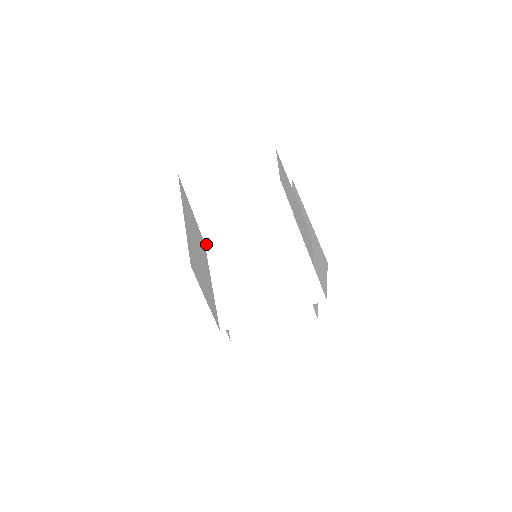
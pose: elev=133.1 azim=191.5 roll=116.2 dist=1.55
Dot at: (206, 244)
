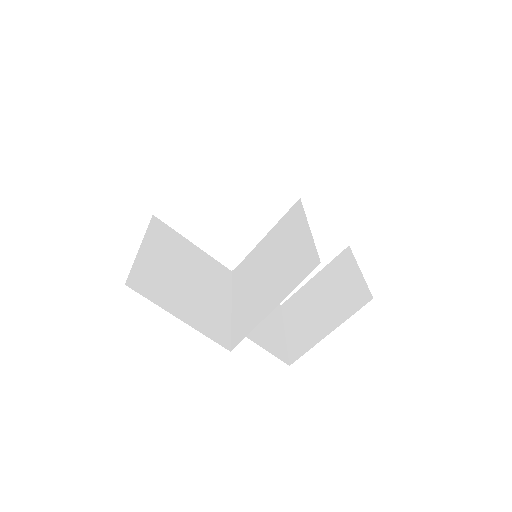
Dot at: (233, 272)
